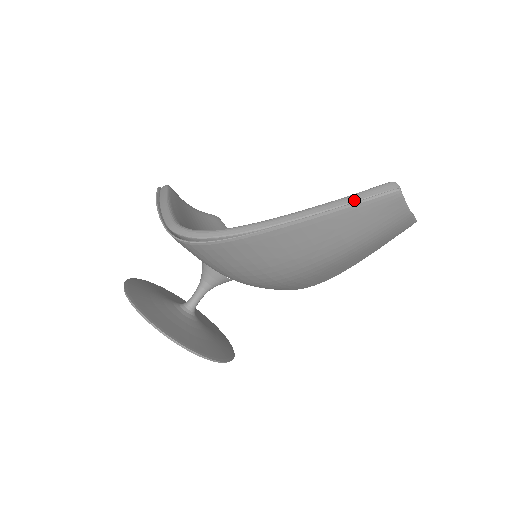
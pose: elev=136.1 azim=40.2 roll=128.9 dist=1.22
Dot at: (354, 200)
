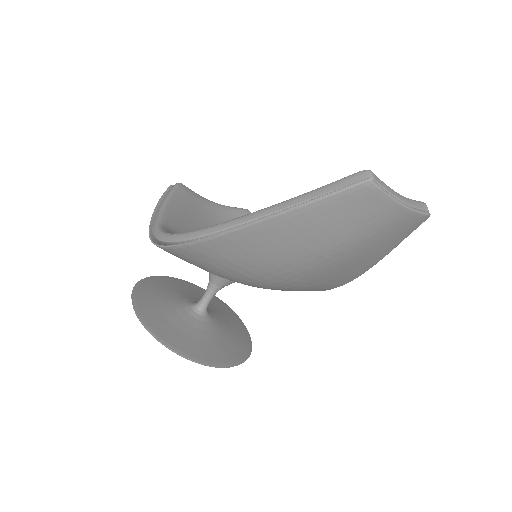
Dot at: (315, 196)
